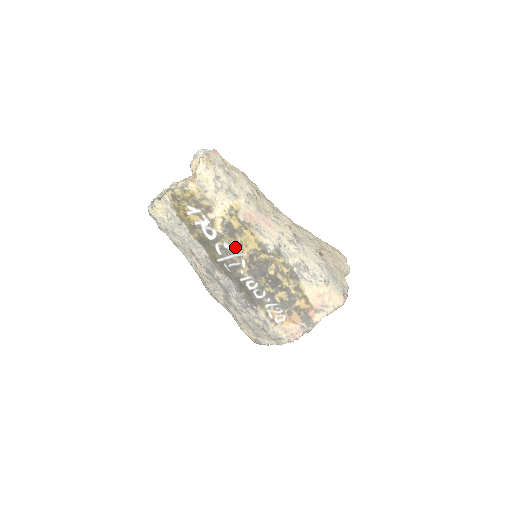
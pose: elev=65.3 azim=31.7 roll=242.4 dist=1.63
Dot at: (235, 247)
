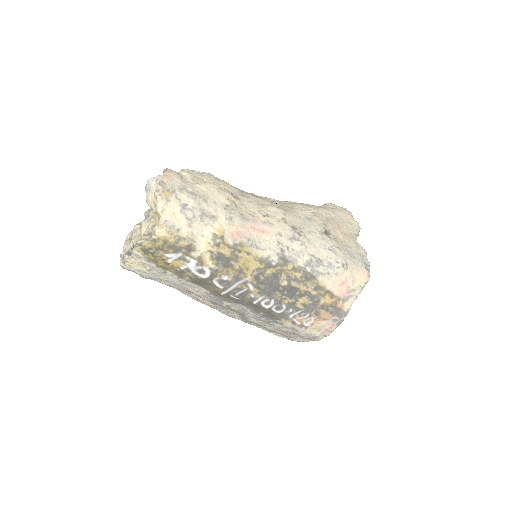
Dot at: (235, 275)
